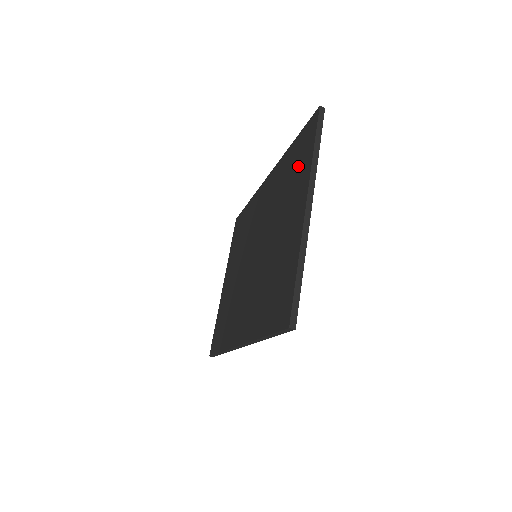
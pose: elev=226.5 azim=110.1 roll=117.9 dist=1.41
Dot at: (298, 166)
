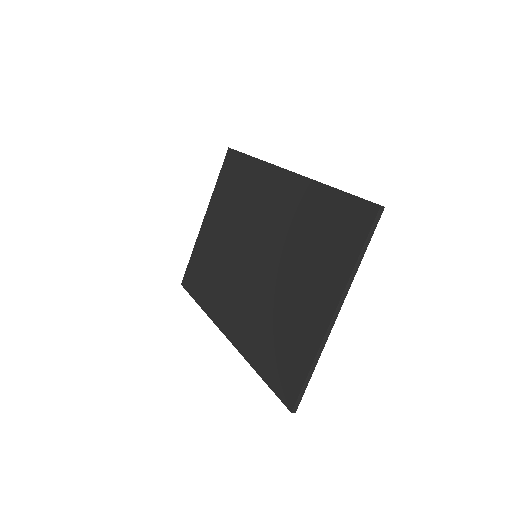
Dot at: (334, 242)
